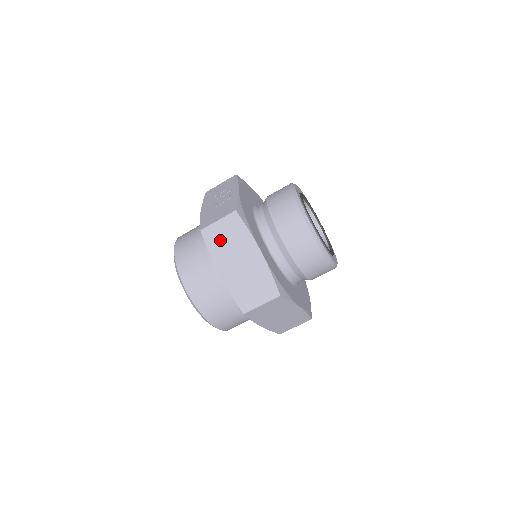
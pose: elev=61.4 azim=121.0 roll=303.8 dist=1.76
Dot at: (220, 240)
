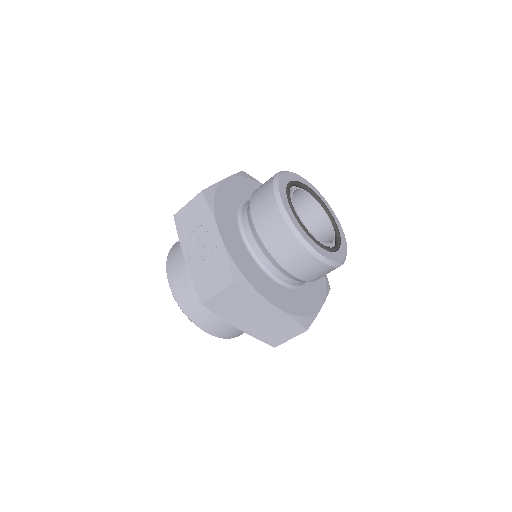
Dot at: (227, 307)
